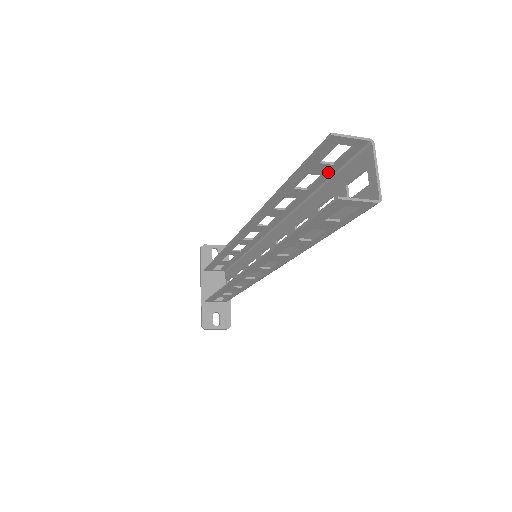
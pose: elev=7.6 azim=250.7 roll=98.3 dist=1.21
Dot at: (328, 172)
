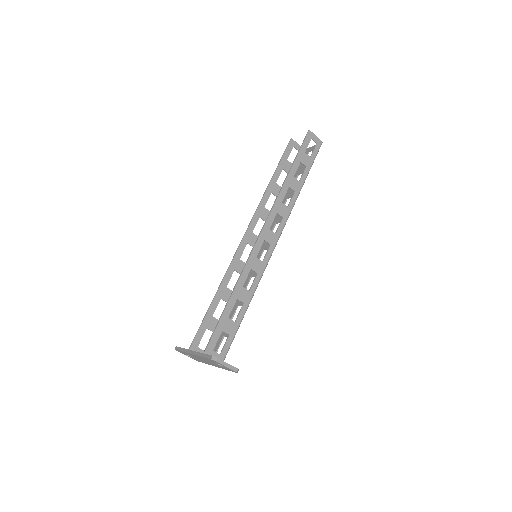
Dot at: occluded
